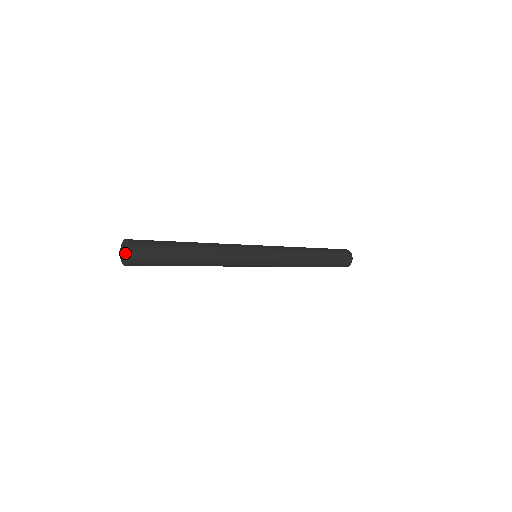
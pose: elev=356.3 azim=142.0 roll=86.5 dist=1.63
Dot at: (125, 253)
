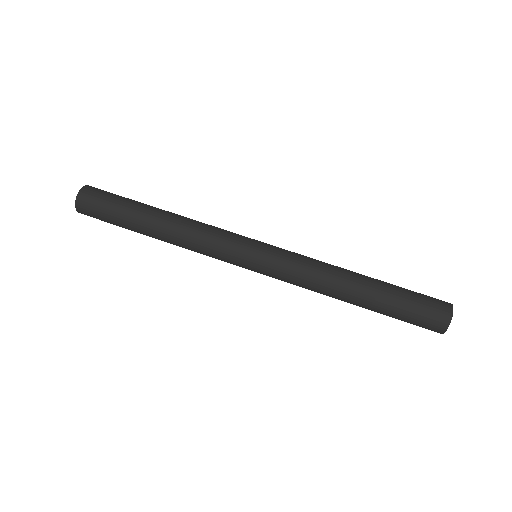
Dot at: occluded
